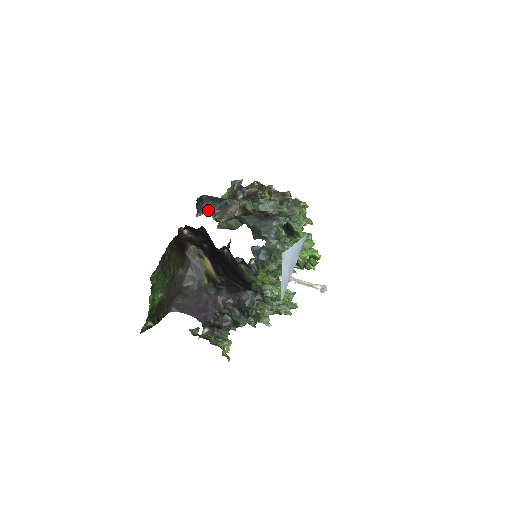
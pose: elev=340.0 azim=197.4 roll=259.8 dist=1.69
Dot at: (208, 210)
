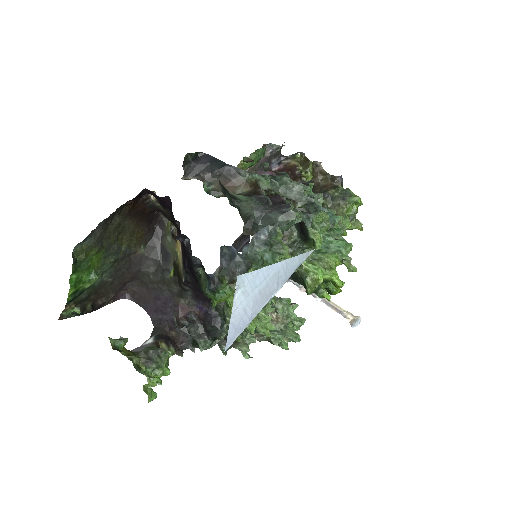
Dot at: (201, 174)
